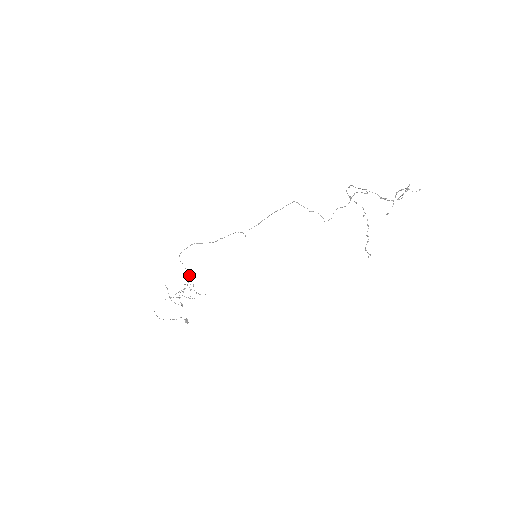
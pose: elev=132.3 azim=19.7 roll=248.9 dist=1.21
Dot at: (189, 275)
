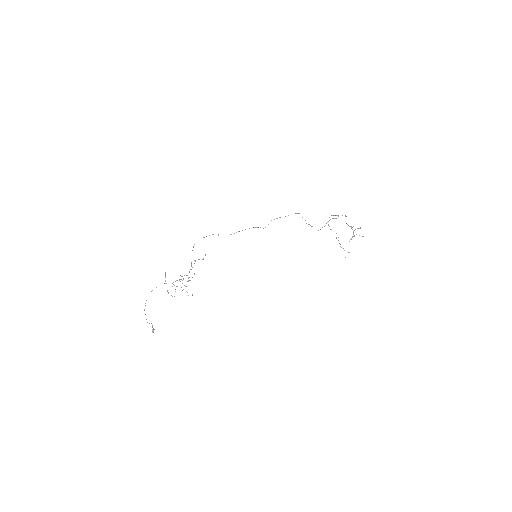
Dot at: occluded
